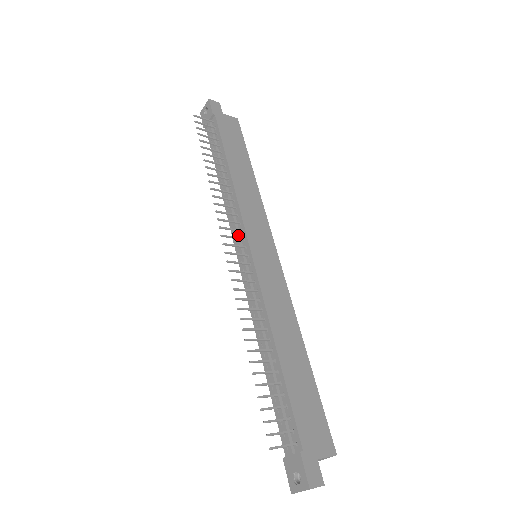
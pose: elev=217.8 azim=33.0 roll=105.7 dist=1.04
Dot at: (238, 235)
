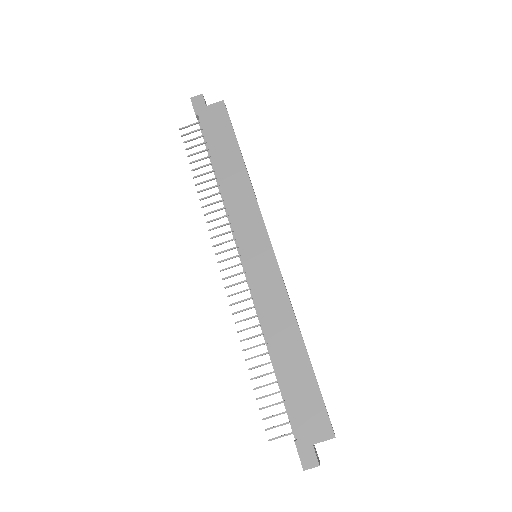
Dot at: (235, 242)
